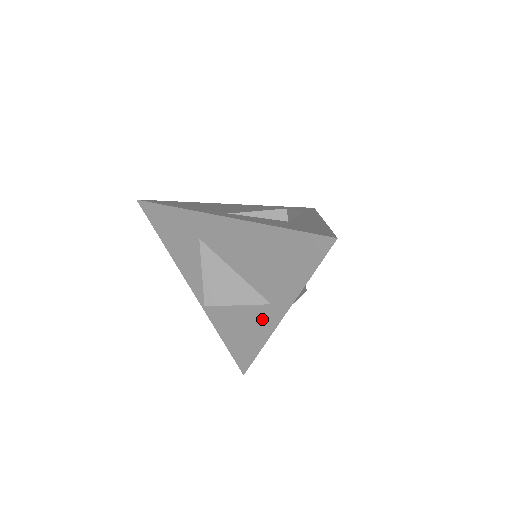
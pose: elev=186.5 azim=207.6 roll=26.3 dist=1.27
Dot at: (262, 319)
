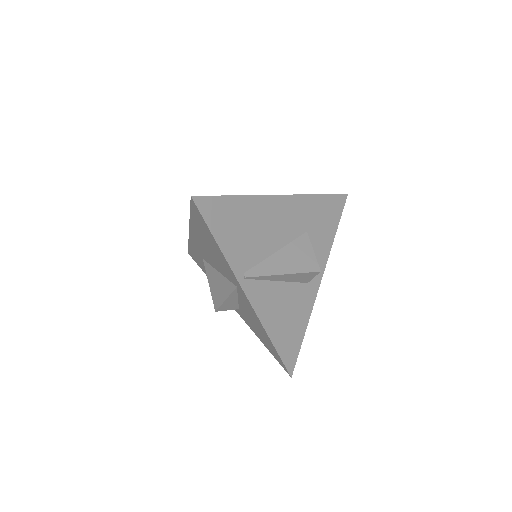
Dot at: (248, 306)
